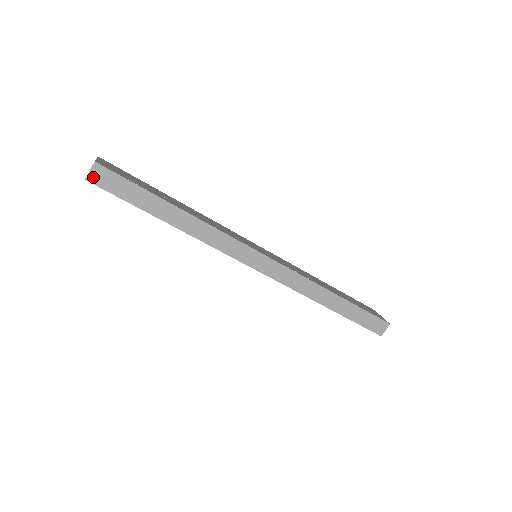
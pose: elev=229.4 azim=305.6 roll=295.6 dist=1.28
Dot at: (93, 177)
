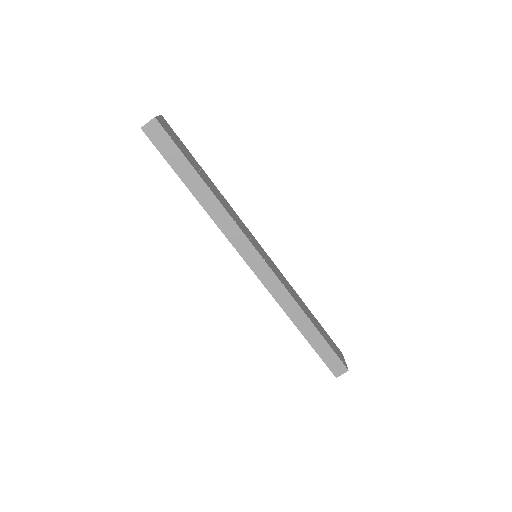
Dot at: (148, 129)
